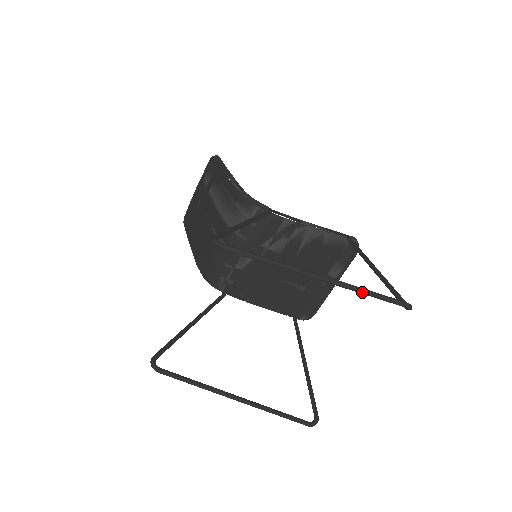
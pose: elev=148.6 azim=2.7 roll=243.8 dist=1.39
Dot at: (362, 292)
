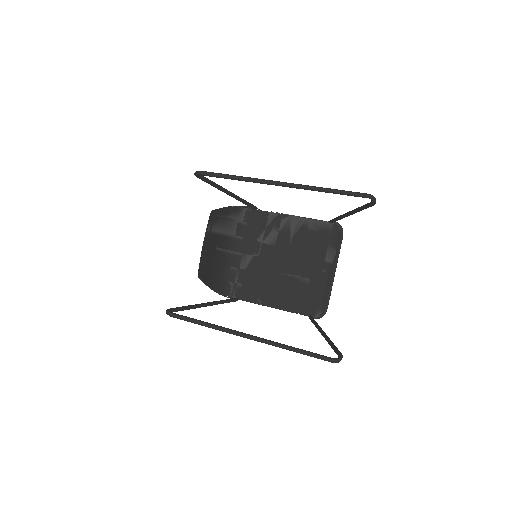
Dot at: (325, 190)
